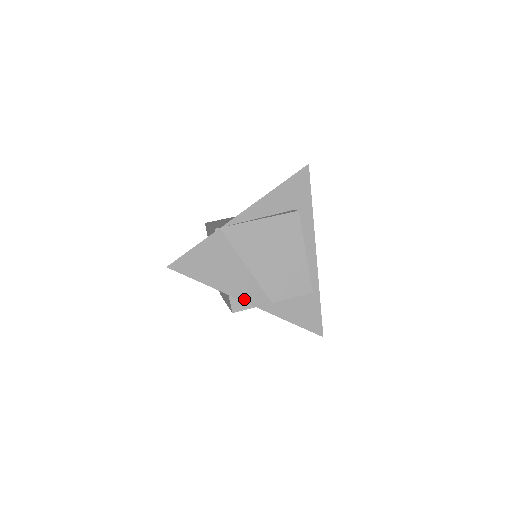
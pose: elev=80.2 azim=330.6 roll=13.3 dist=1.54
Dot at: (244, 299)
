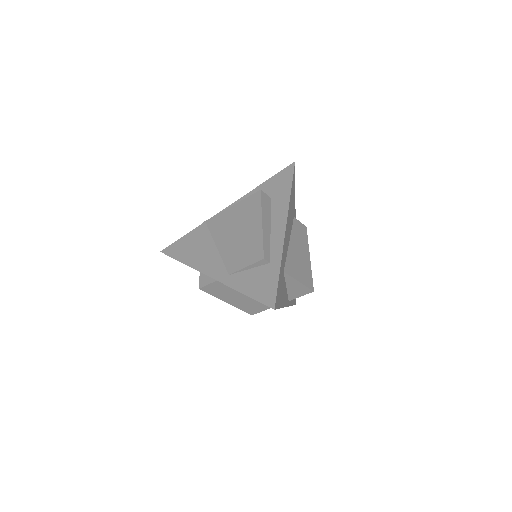
Dot at: (205, 272)
